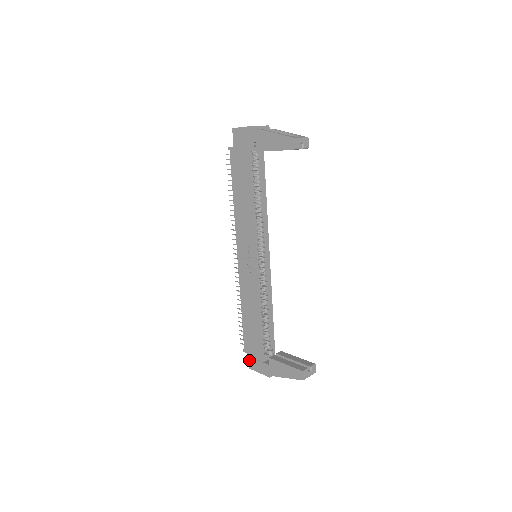
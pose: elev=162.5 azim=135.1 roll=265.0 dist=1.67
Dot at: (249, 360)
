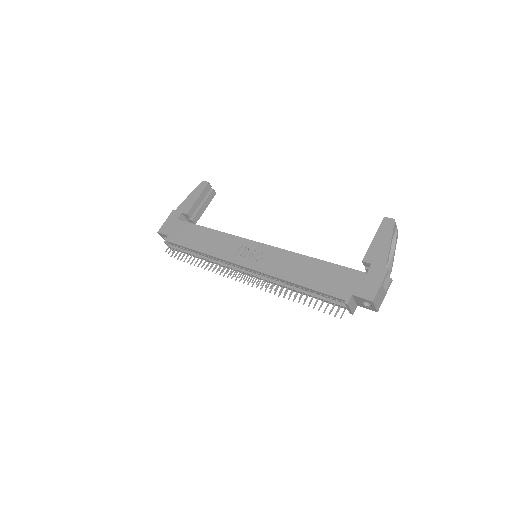
Dot at: (360, 297)
